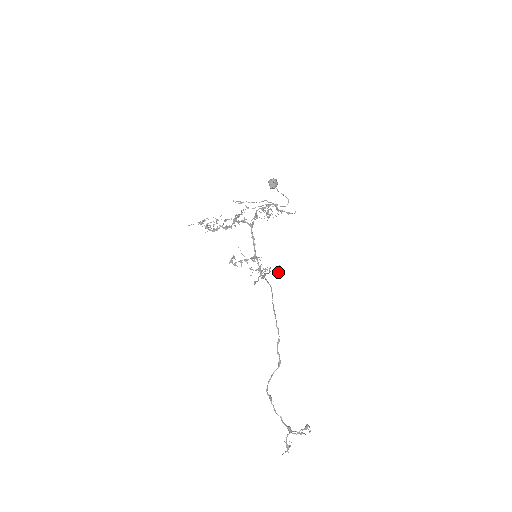
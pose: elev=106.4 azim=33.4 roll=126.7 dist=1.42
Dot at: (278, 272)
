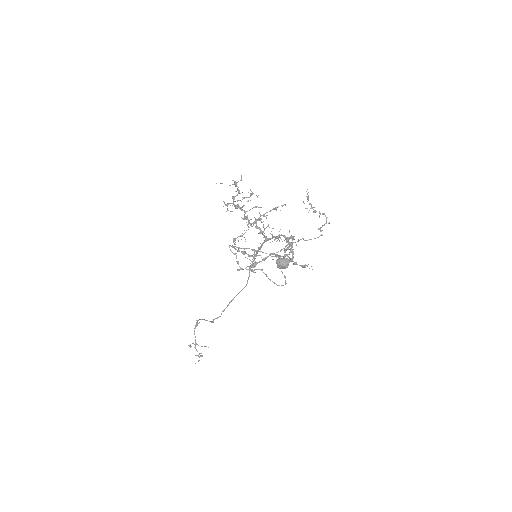
Dot at: (319, 229)
